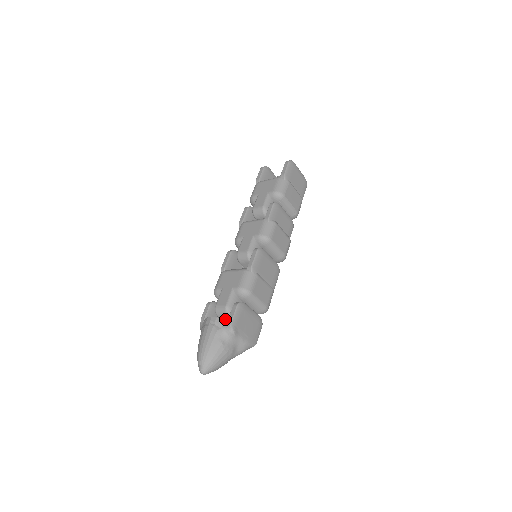
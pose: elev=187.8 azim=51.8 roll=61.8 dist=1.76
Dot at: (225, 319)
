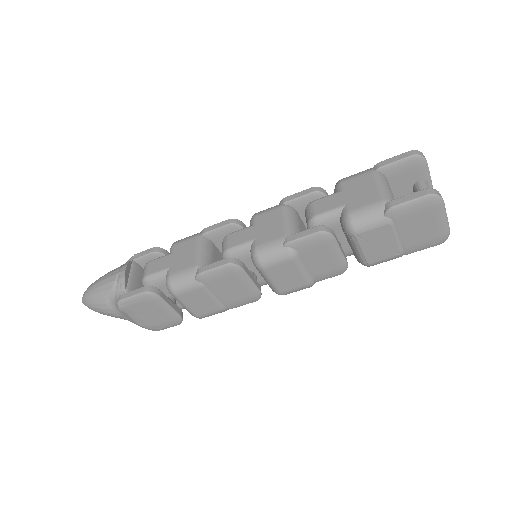
Dot at: occluded
